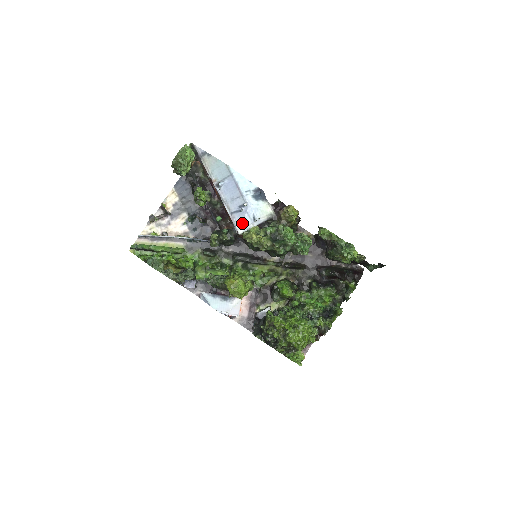
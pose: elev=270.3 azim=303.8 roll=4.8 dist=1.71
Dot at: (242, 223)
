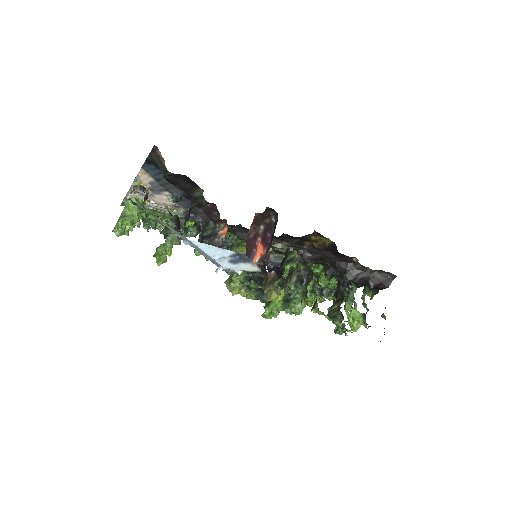
Dot at: occluded
